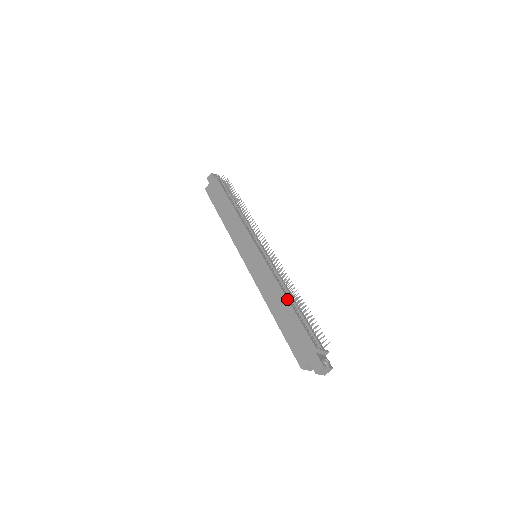
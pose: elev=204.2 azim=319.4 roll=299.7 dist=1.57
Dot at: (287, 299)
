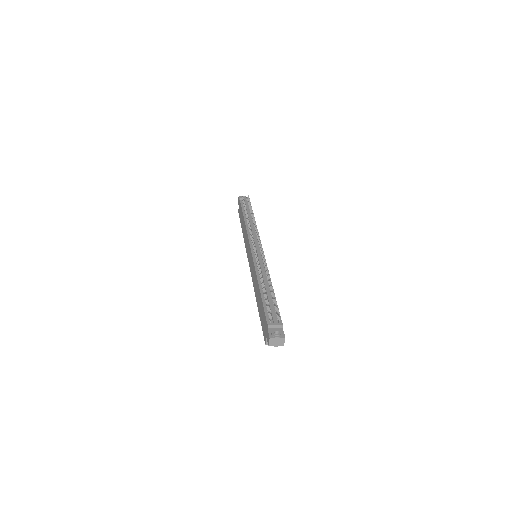
Dot at: (259, 287)
